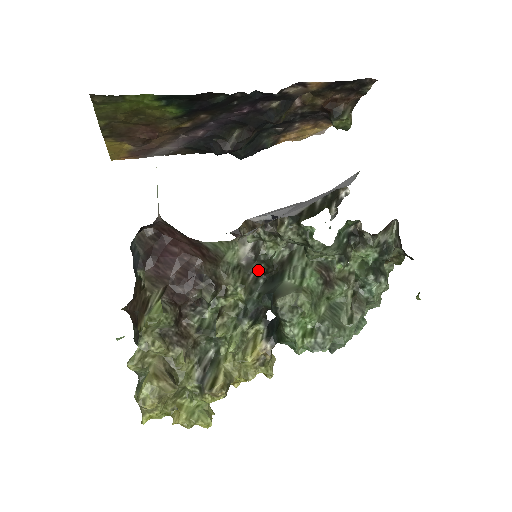
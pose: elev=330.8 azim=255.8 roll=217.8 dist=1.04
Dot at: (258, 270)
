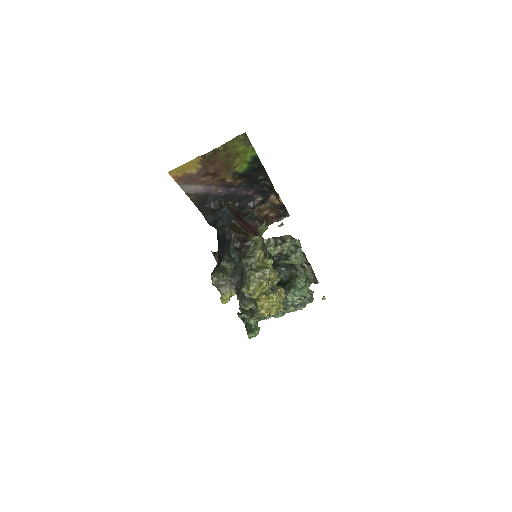
Dot at: occluded
